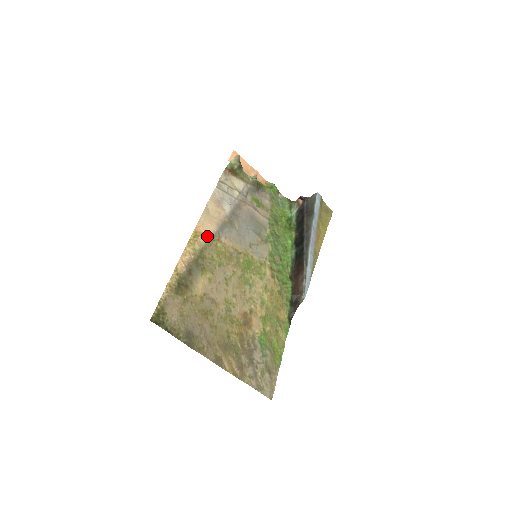
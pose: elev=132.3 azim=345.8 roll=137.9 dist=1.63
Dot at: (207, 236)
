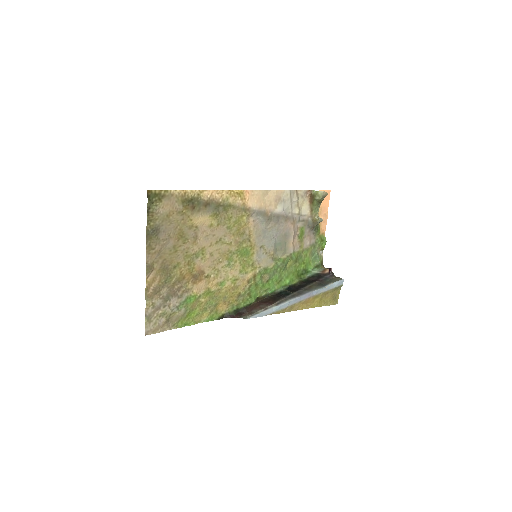
Dot at: (245, 204)
